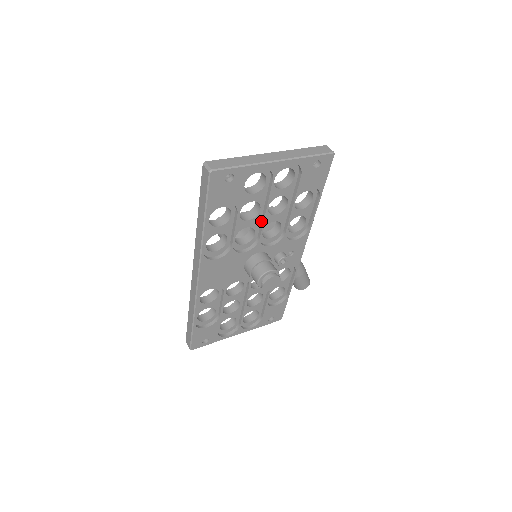
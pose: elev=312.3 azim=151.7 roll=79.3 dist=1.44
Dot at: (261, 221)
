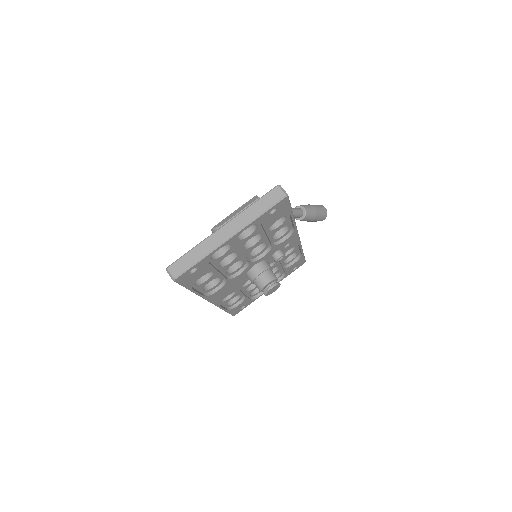
Dot at: (243, 255)
